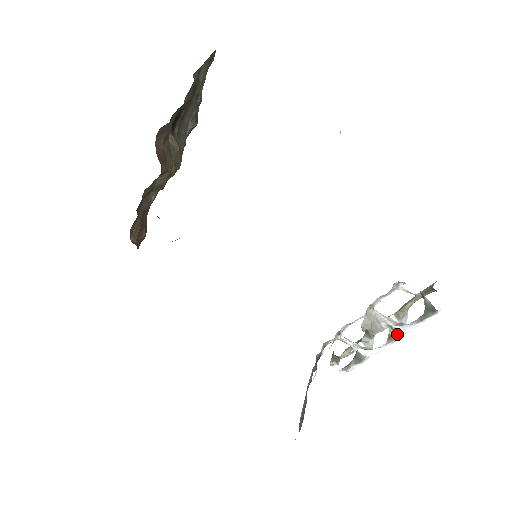
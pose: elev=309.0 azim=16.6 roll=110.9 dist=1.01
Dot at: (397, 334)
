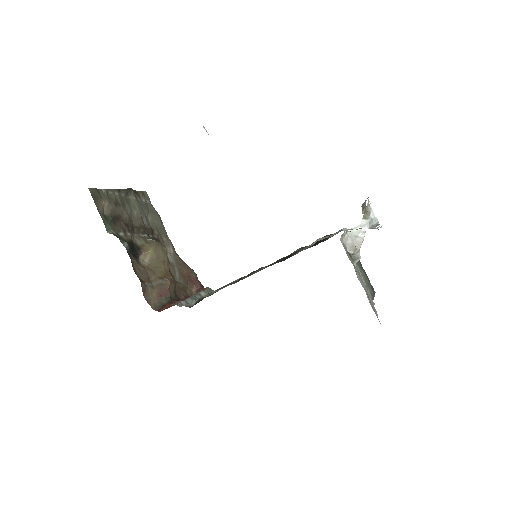
Dot at: occluded
